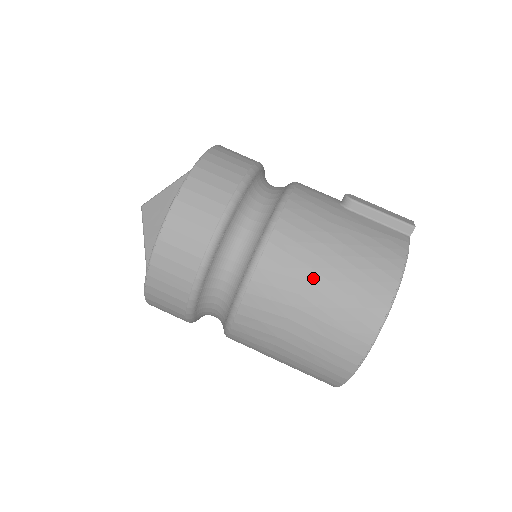
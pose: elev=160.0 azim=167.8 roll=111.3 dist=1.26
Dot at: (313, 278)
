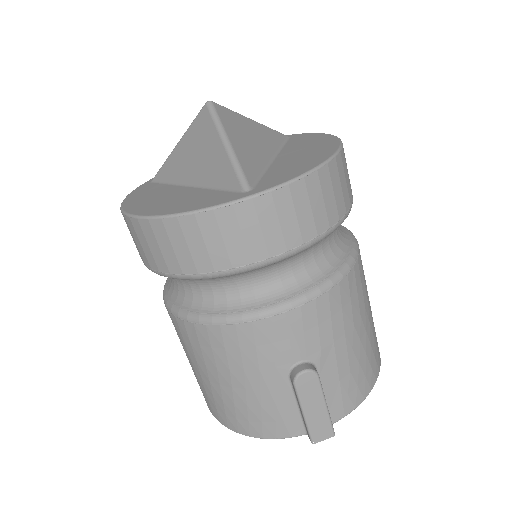
Dot at: (194, 362)
